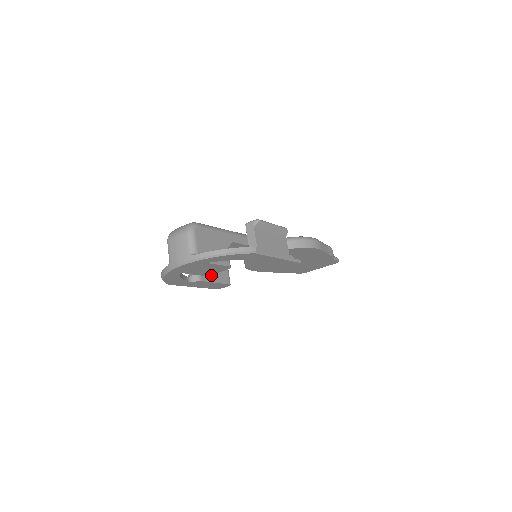
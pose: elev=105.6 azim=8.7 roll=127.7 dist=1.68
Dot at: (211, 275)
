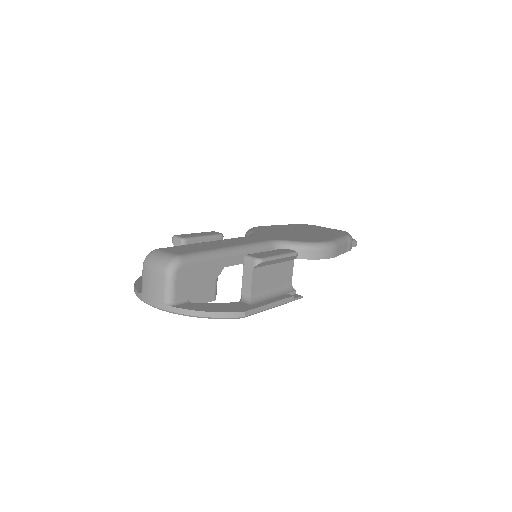
Dot at: occluded
